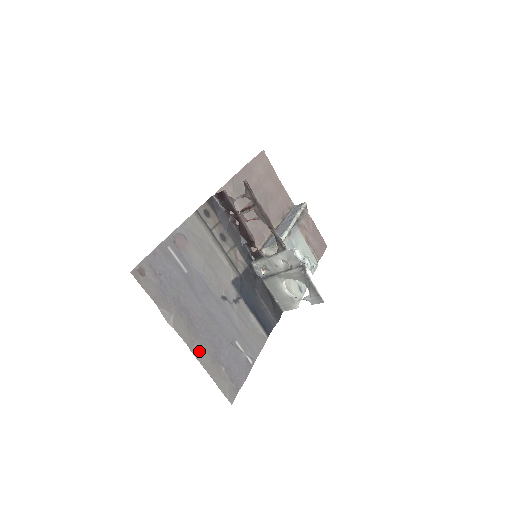
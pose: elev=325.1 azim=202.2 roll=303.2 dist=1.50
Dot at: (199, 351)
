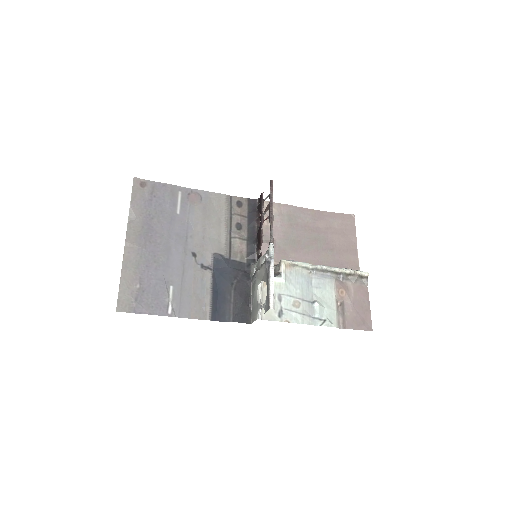
Dot at: (131, 255)
